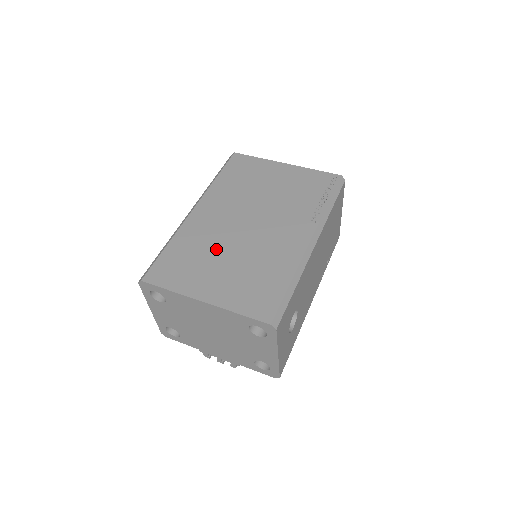
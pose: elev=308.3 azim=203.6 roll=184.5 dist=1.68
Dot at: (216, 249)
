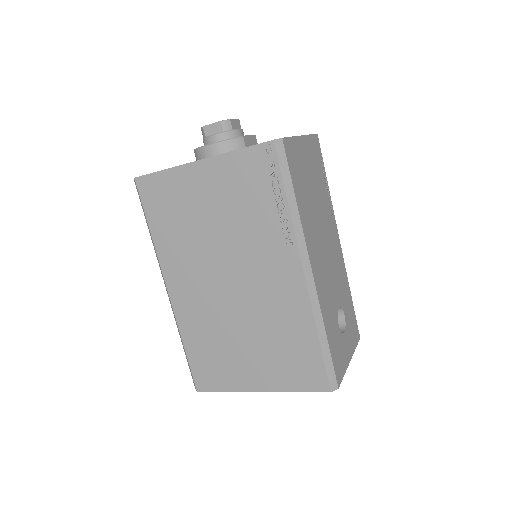
Dot at: (226, 331)
